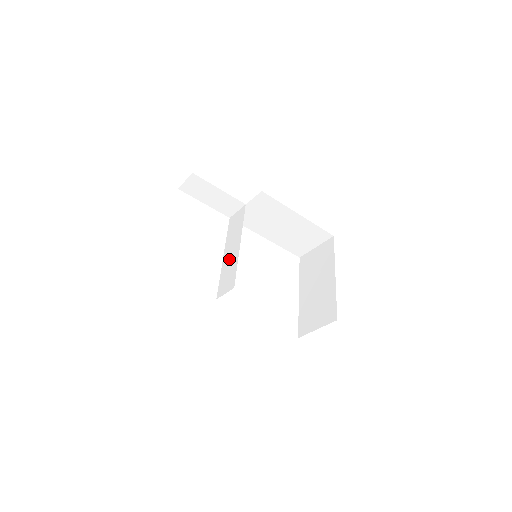
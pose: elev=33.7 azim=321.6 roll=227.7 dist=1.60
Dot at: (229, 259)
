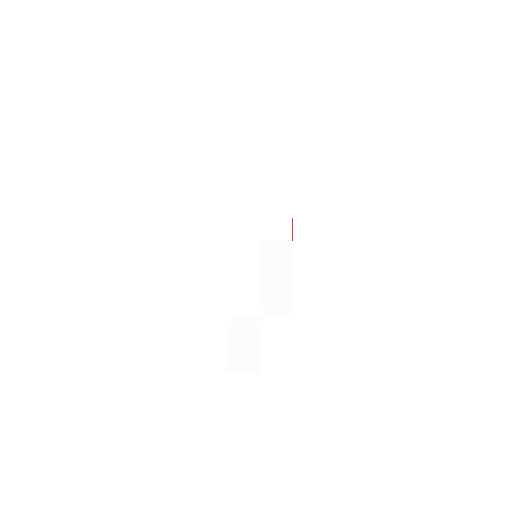
Dot at: (243, 285)
